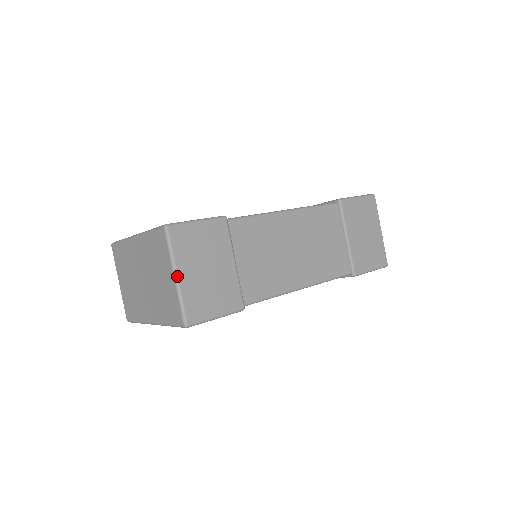
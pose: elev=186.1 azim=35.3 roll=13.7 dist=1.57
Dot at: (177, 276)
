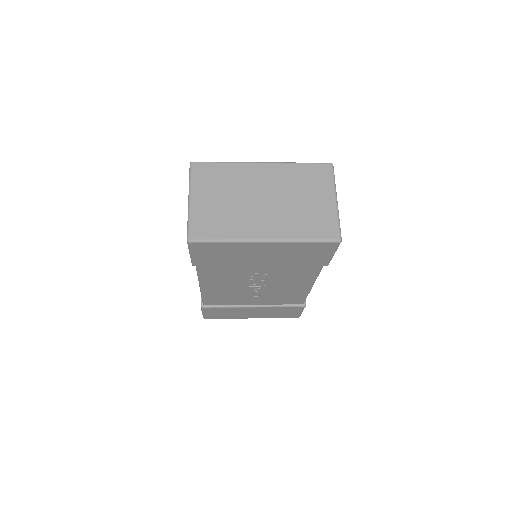
Dot at: (337, 201)
